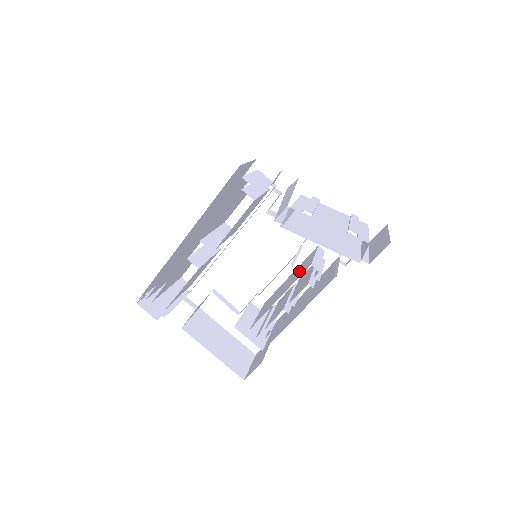
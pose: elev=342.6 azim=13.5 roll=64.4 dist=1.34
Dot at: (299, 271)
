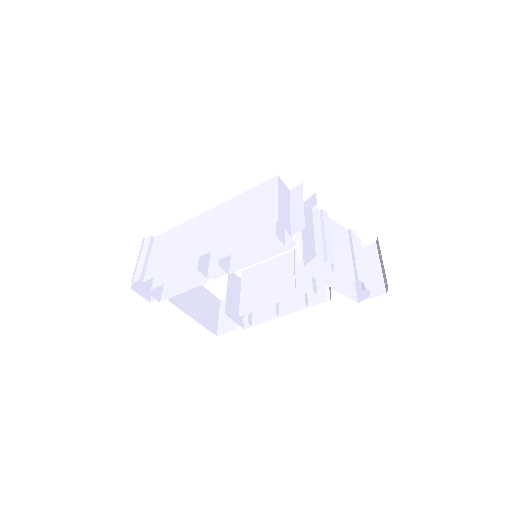
Dot at: (293, 275)
